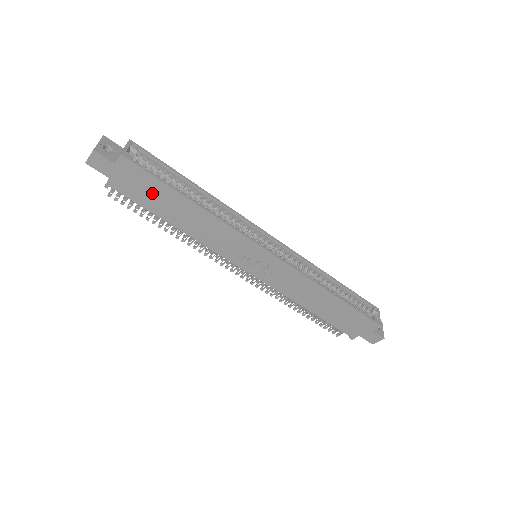
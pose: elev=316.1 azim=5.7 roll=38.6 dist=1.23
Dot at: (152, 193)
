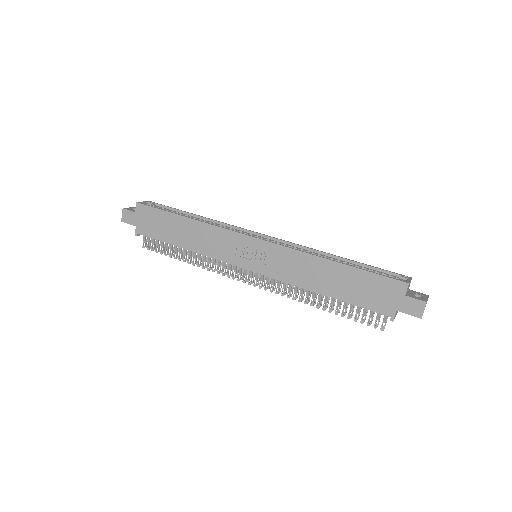
Dot at: (161, 224)
